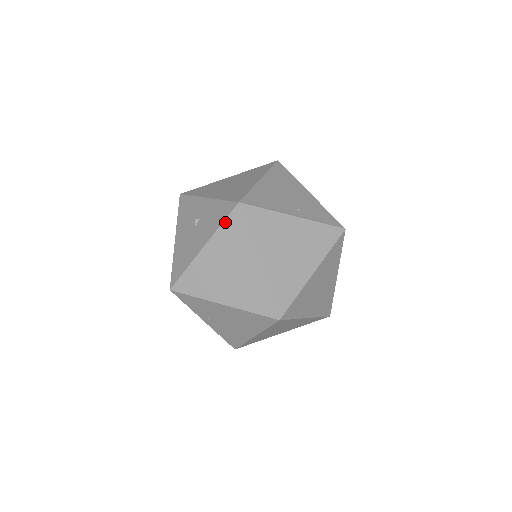
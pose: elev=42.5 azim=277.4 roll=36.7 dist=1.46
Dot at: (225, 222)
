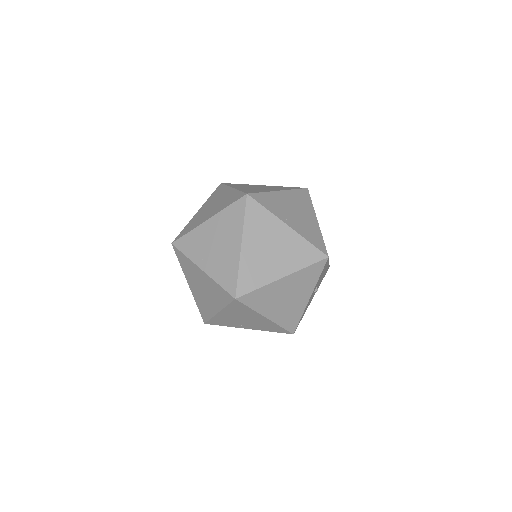
Dot at: (212, 194)
